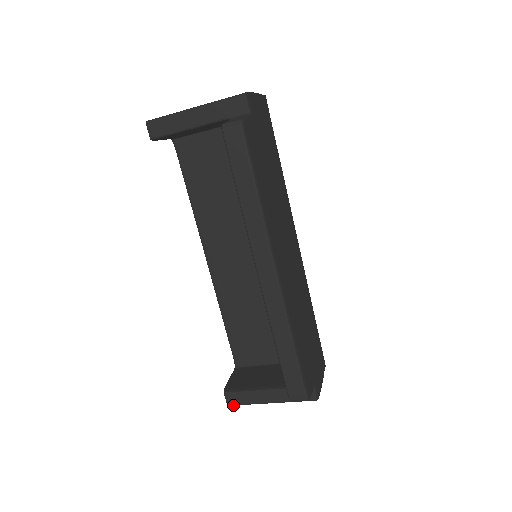
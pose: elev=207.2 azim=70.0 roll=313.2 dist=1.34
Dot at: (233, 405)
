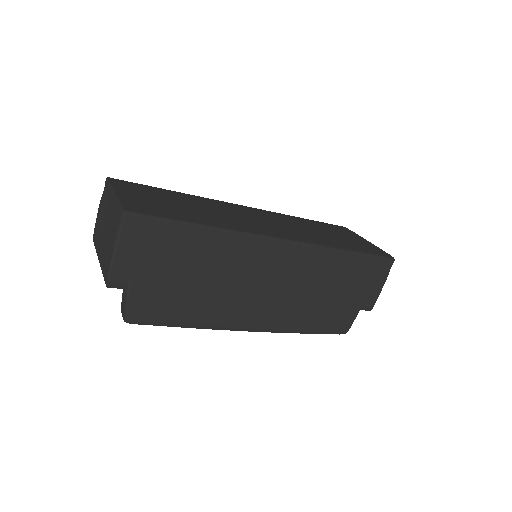
Dot at: occluded
